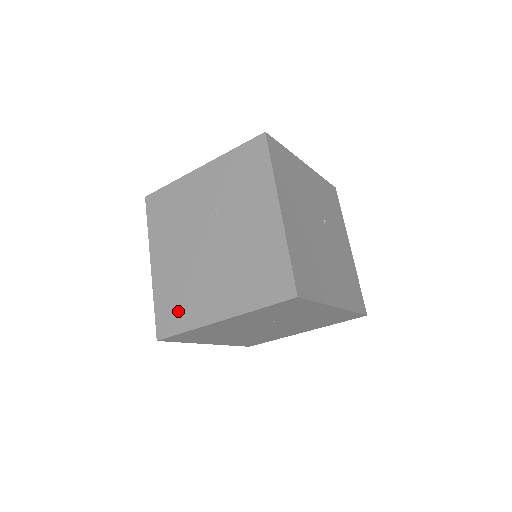
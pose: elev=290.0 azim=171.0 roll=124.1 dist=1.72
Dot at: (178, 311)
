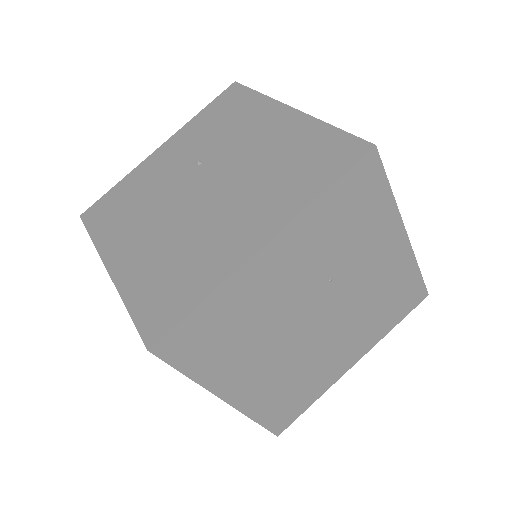
Dot at: (178, 285)
